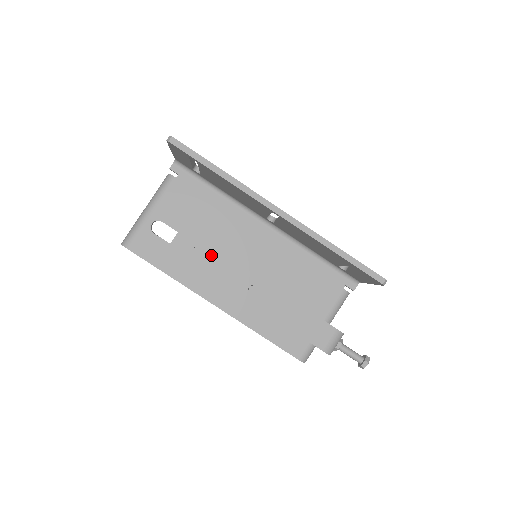
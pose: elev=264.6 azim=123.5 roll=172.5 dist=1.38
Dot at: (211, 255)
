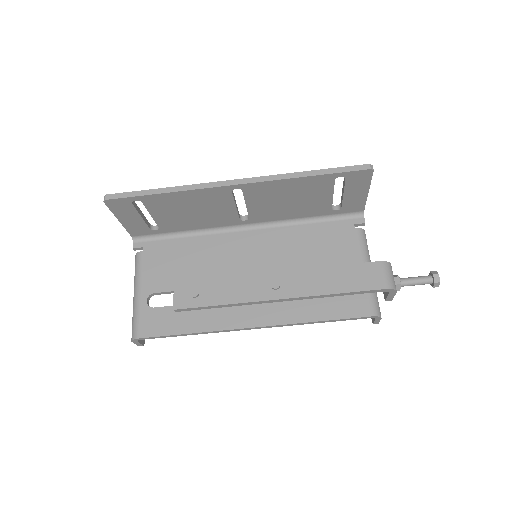
Dot at: (216, 285)
